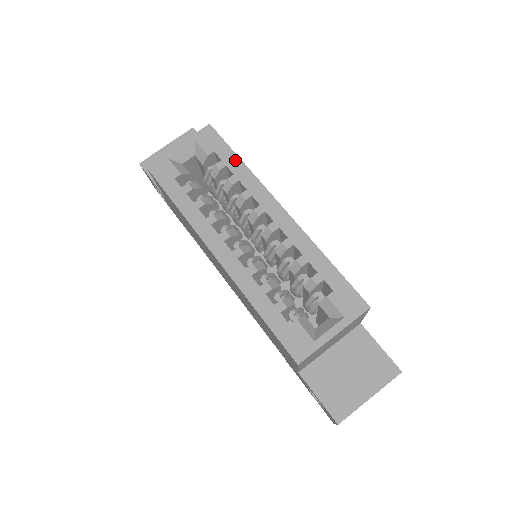
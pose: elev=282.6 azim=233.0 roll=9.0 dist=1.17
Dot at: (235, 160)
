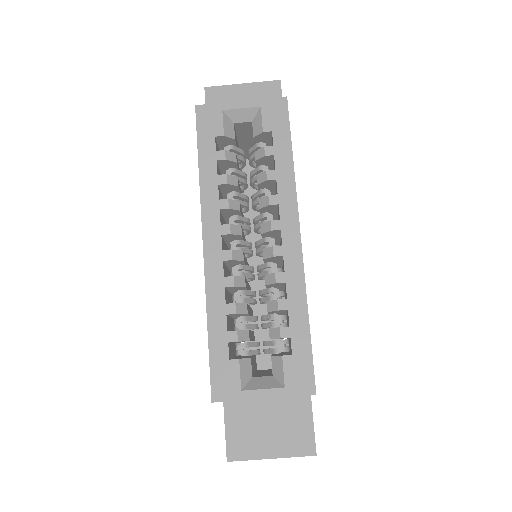
Dot at: (287, 154)
